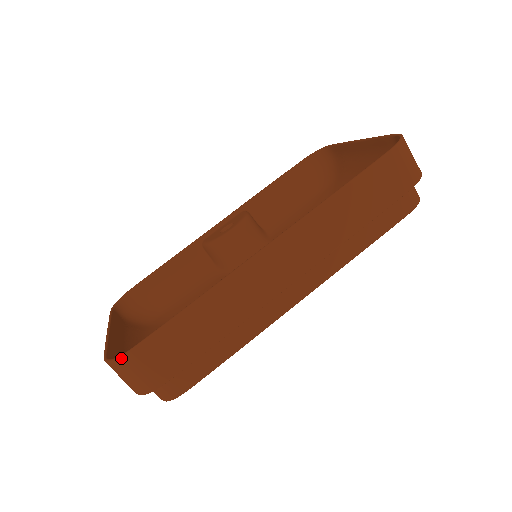
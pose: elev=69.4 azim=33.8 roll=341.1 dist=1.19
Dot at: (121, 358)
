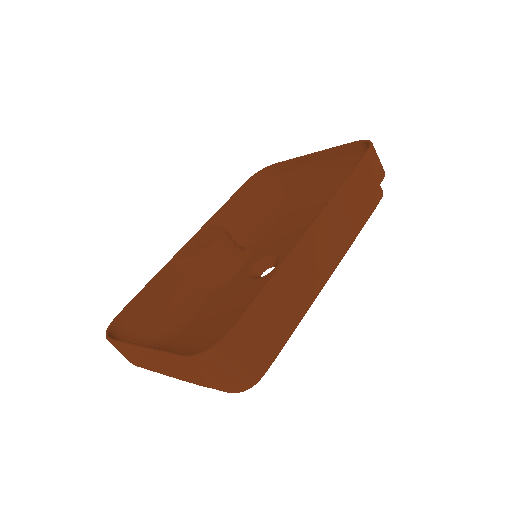
Dot at: (218, 345)
